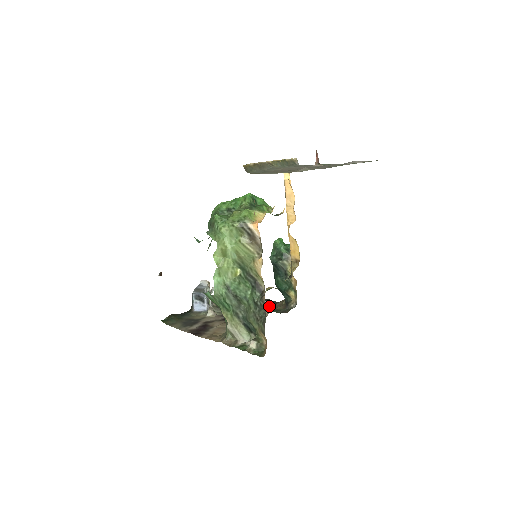
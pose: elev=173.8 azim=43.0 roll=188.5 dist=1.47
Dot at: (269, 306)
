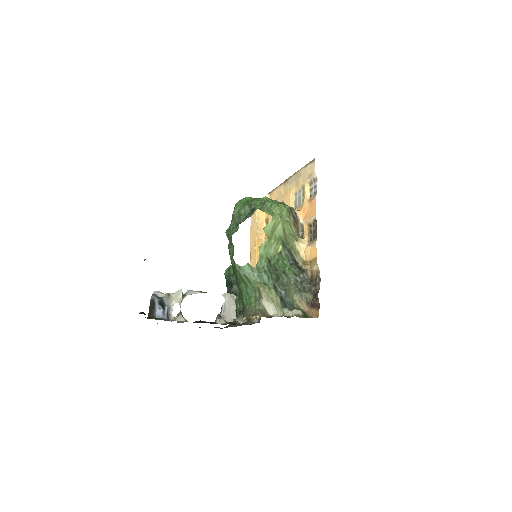
Dot at: occluded
